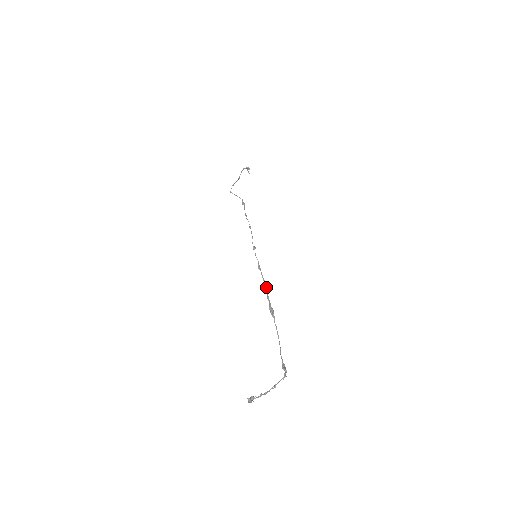
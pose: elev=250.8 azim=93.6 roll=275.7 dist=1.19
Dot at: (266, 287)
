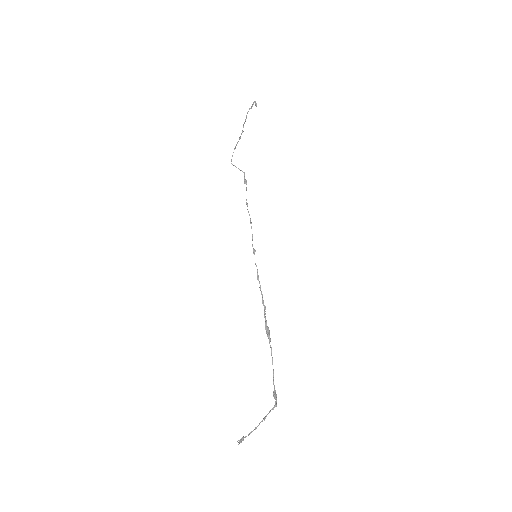
Dot at: occluded
